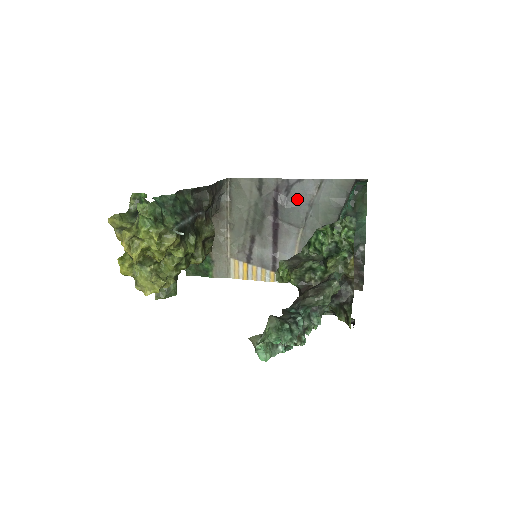
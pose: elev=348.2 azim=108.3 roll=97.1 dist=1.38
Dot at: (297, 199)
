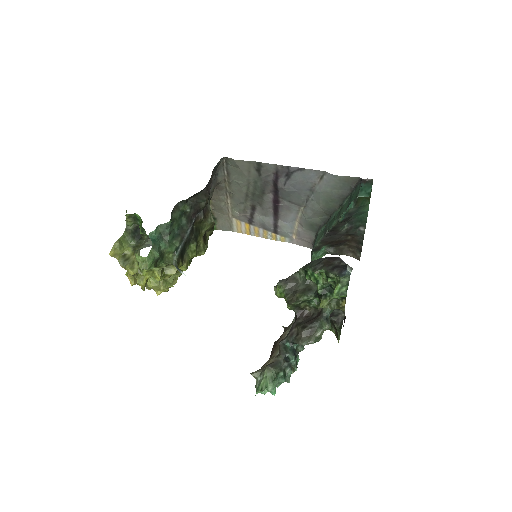
Dot at: (298, 185)
